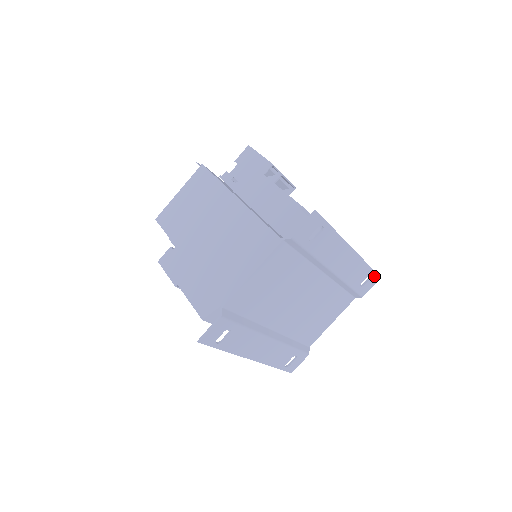
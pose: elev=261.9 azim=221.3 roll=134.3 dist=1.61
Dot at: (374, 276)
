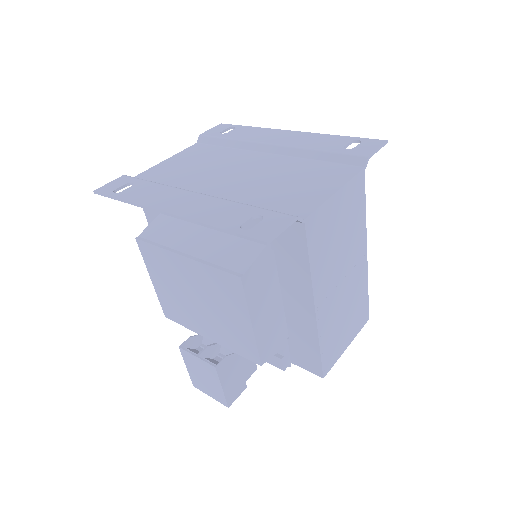
Dot at: (367, 141)
